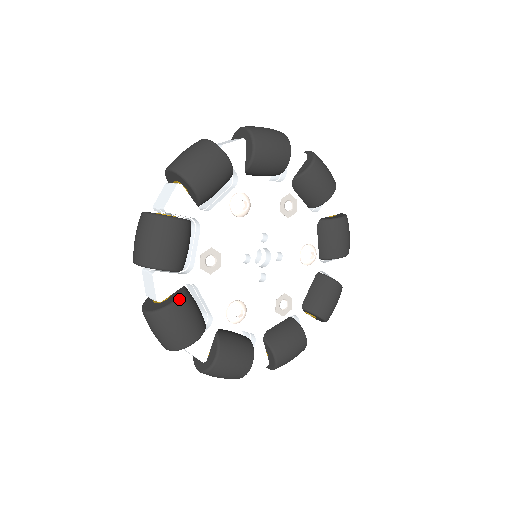
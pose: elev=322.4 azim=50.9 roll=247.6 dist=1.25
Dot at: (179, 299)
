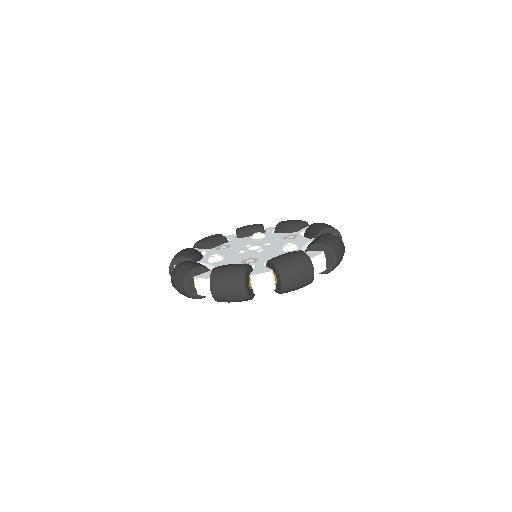
Dot at: occluded
